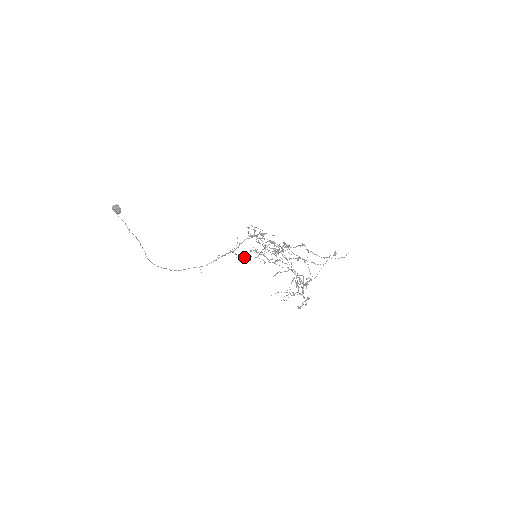
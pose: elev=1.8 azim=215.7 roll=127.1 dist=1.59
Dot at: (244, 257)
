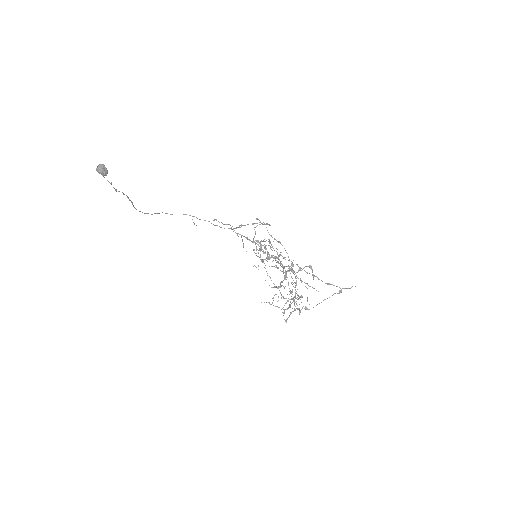
Dot at: (243, 247)
